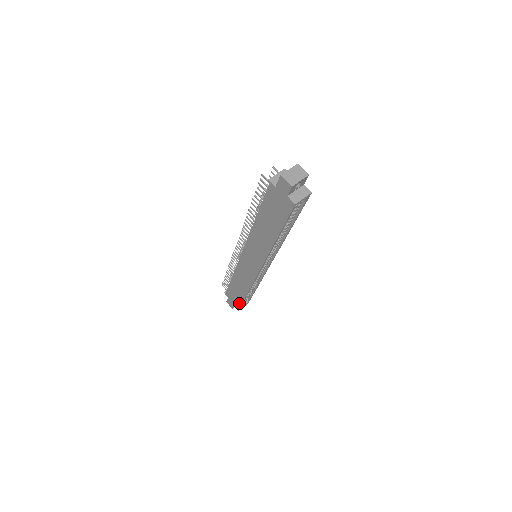
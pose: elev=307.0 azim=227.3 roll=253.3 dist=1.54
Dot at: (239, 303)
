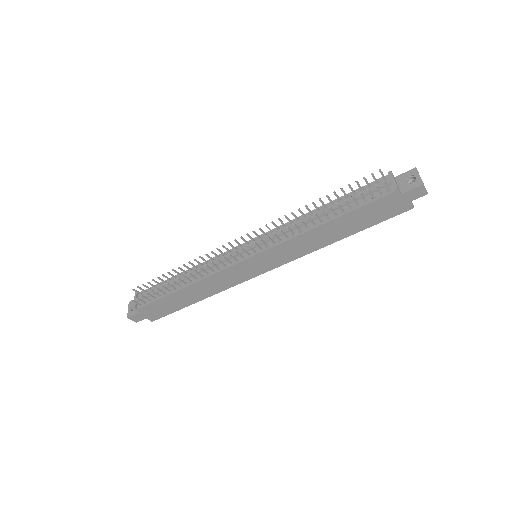
Dot at: (167, 313)
